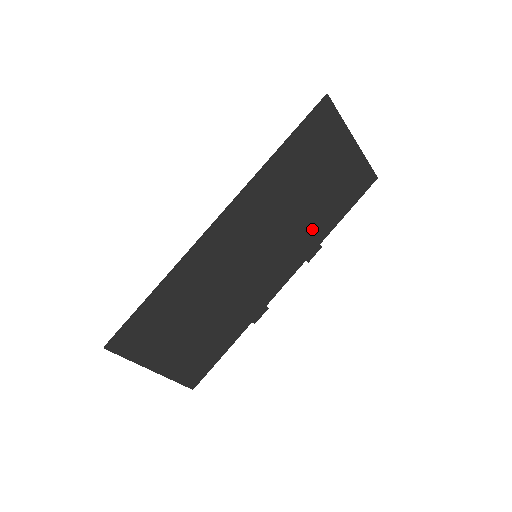
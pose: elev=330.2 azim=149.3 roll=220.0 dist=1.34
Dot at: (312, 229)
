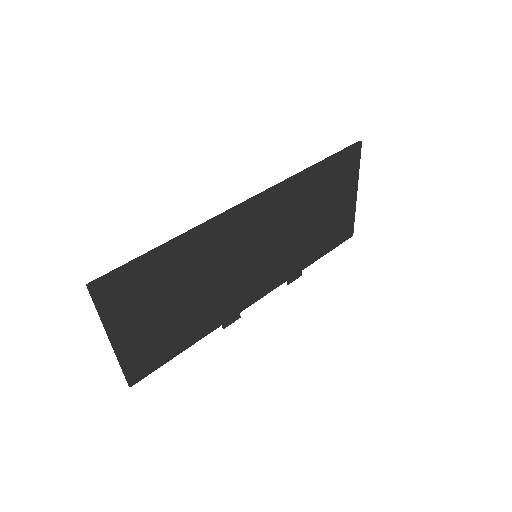
Dot at: occluded
